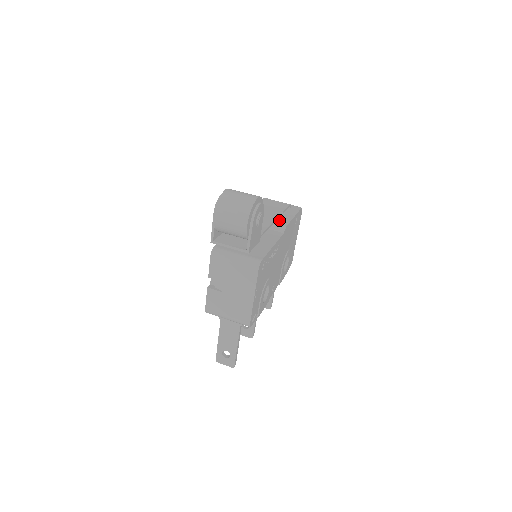
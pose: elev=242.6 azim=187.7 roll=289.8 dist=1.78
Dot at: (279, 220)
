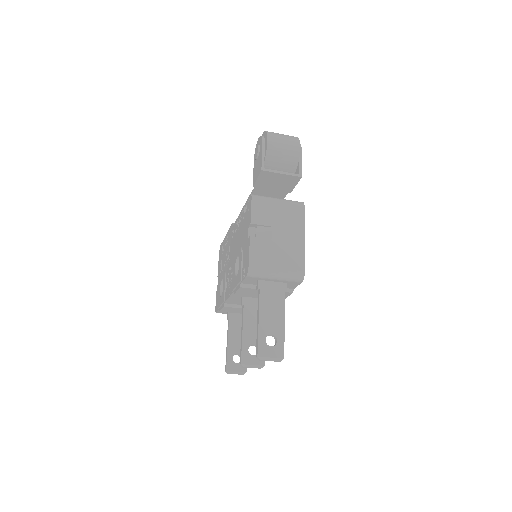
Dot at: occluded
